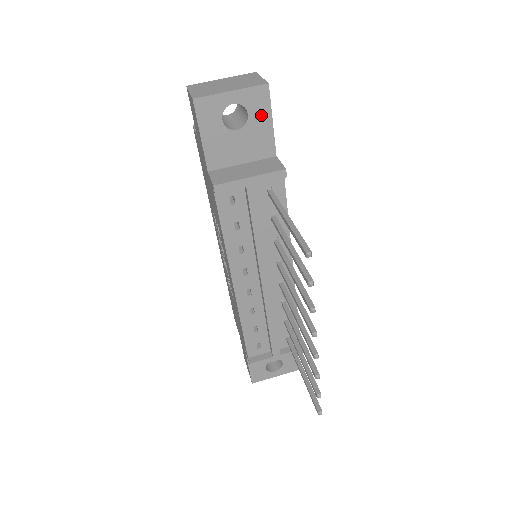
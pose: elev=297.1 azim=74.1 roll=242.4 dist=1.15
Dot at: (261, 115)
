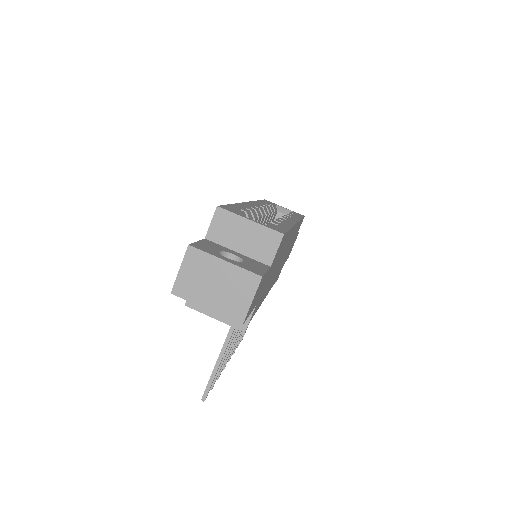
Dot at: occluded
